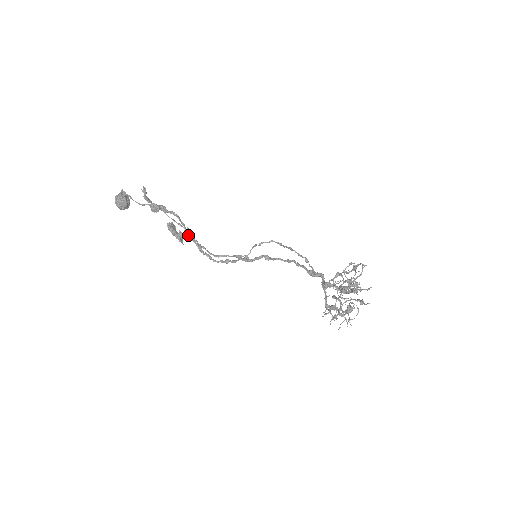
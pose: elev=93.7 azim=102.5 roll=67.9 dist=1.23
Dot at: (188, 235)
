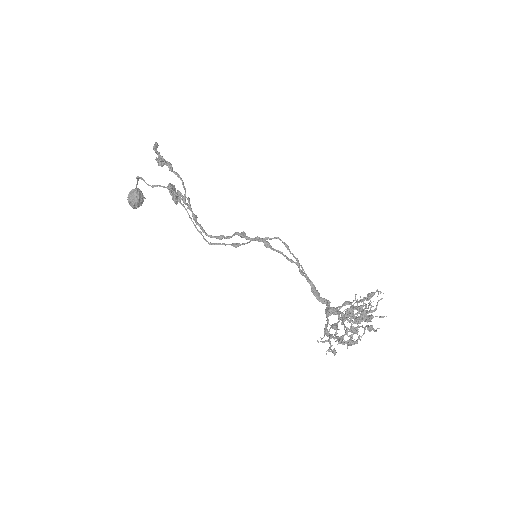
Dot at: occluded
